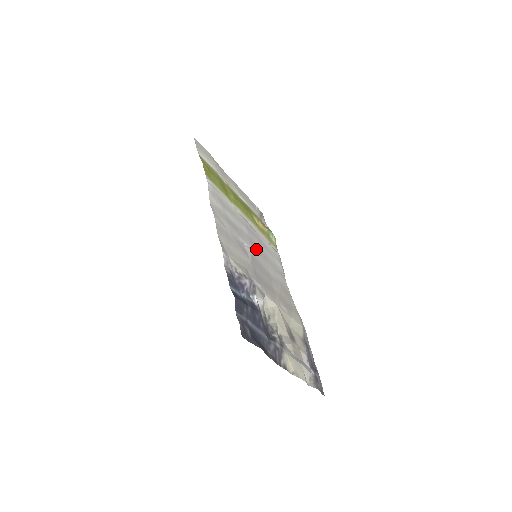
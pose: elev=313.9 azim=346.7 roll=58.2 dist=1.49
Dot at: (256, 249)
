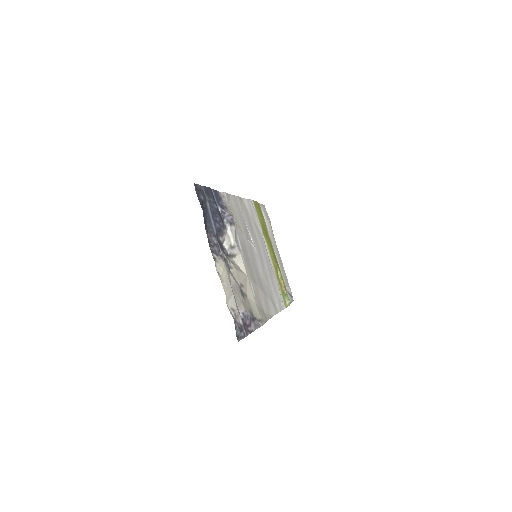
Dot at: (260, 259)
